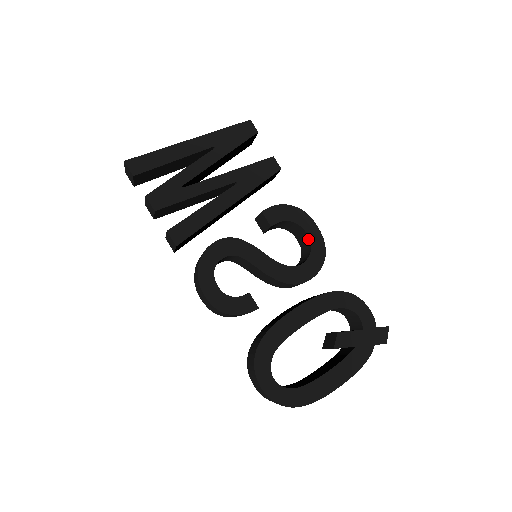
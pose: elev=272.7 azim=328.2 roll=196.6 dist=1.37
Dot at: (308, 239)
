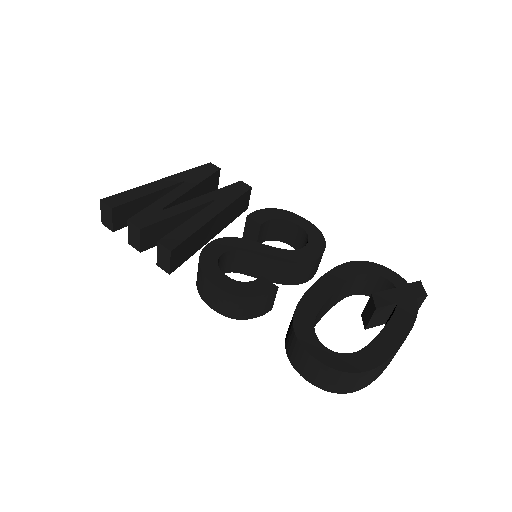
Dot at: (301, 230)
